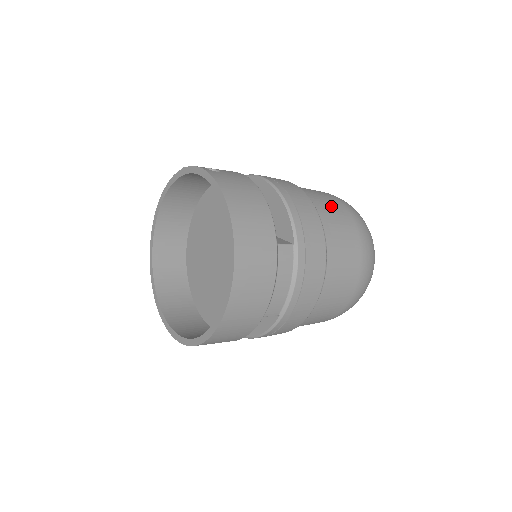
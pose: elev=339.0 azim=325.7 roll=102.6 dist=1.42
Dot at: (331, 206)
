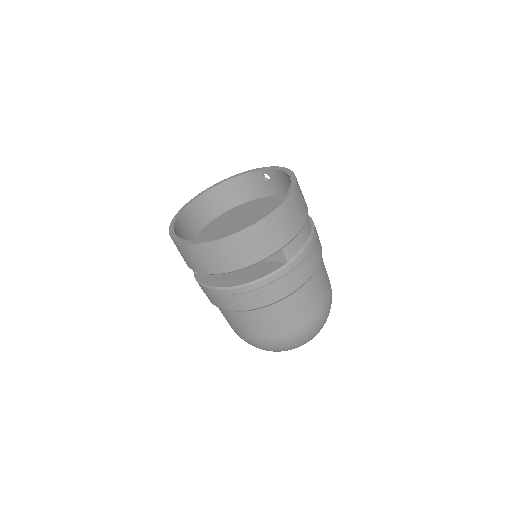
Dot at: occluded
